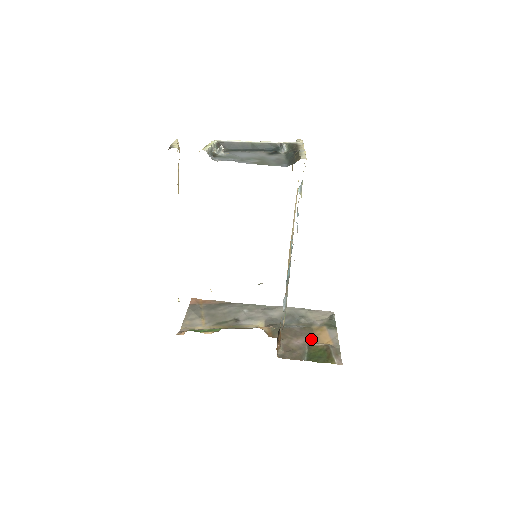
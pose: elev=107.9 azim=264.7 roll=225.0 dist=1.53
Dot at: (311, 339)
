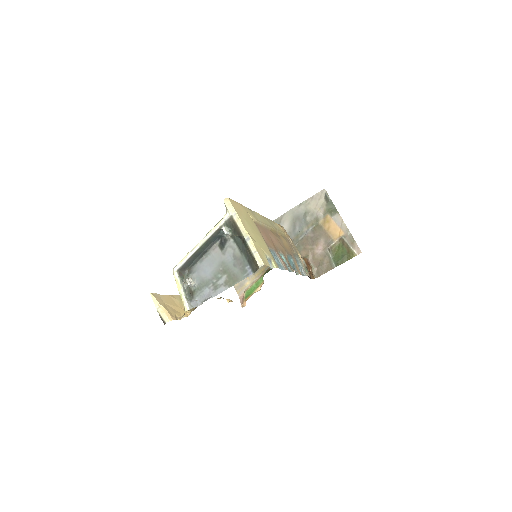
Dot at: (326, 239)
